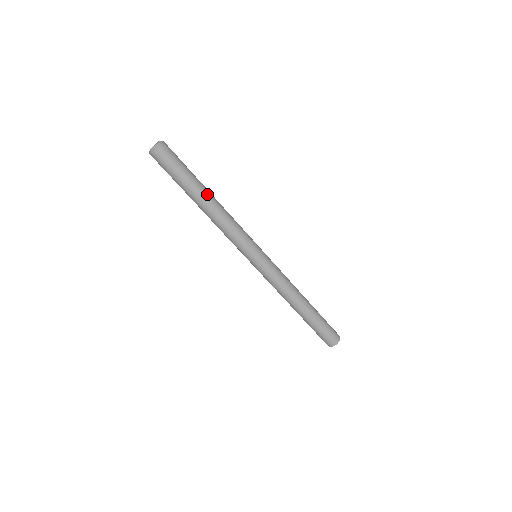
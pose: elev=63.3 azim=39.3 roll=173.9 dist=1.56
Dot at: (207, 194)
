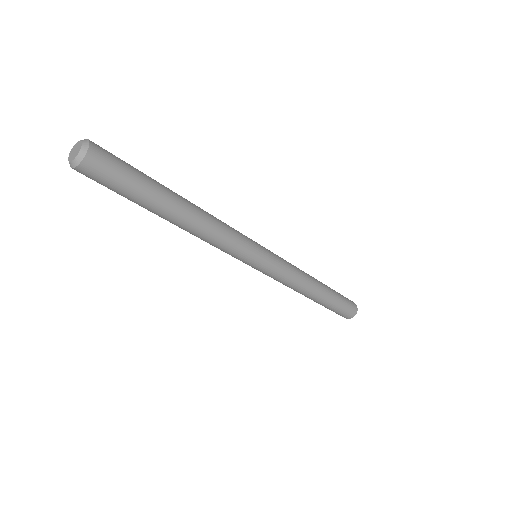
Dot at: (176, 211)
